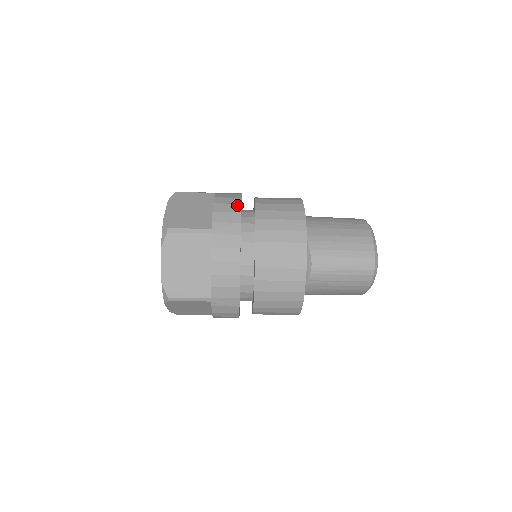
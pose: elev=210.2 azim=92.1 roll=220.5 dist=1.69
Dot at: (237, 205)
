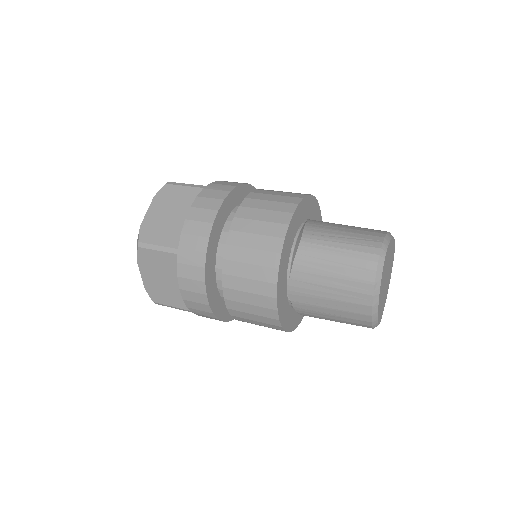
Dot at: (203, 296)
